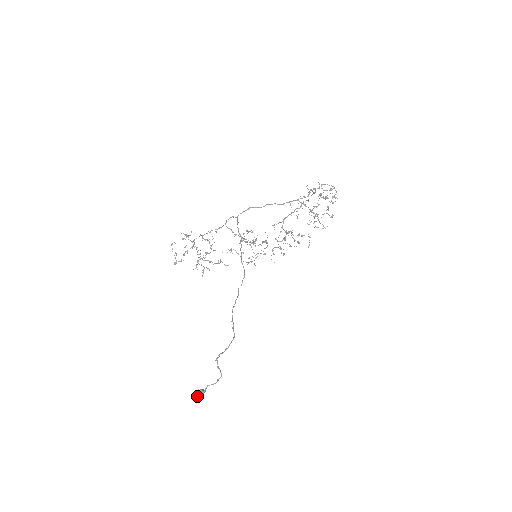
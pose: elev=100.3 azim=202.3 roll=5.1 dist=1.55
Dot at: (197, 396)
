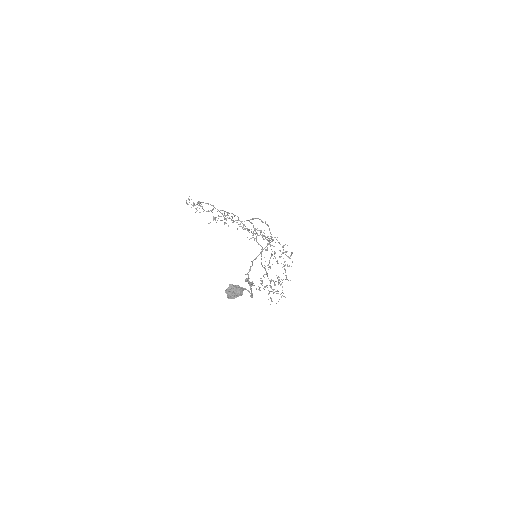
Dot at: (236, 287)
